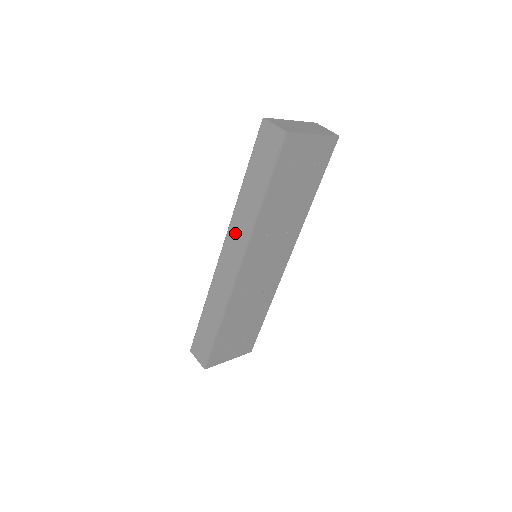
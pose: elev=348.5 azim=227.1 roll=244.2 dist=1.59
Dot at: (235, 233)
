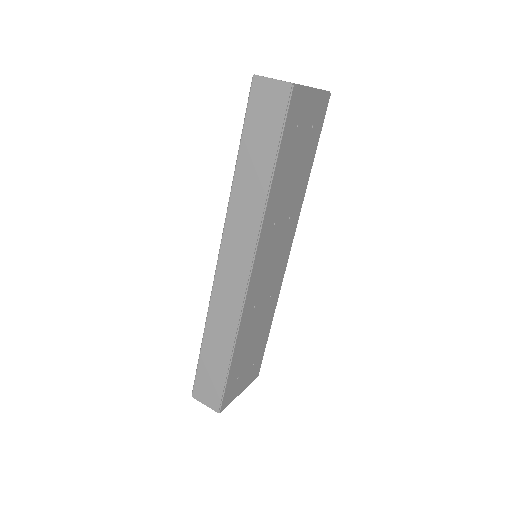
Dot at: (236, 229)
